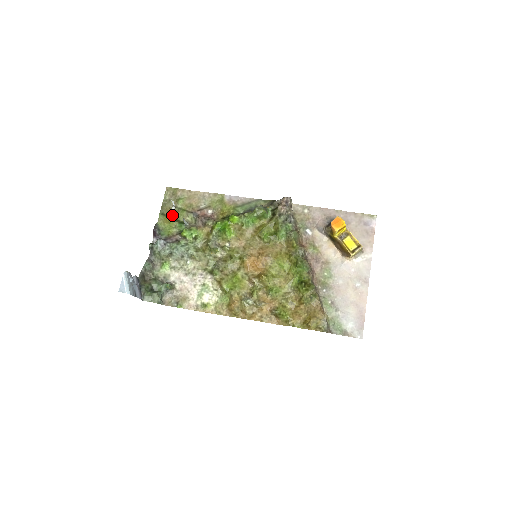
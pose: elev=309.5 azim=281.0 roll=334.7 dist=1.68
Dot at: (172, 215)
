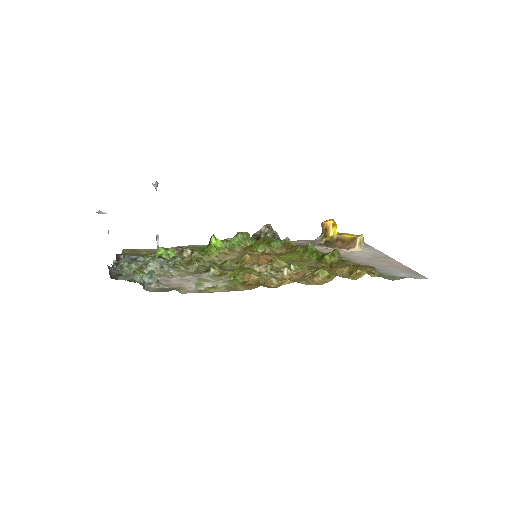
Dot at: occluded
